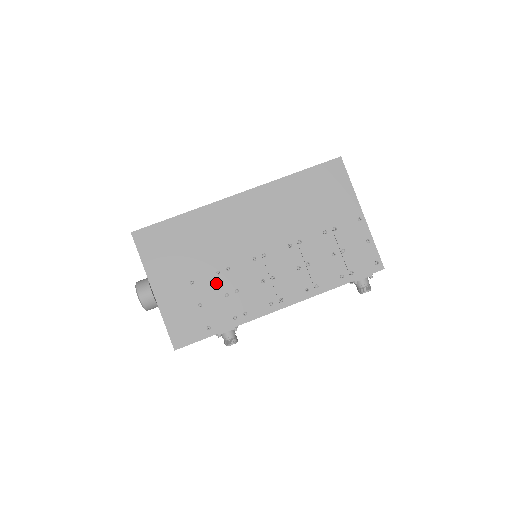
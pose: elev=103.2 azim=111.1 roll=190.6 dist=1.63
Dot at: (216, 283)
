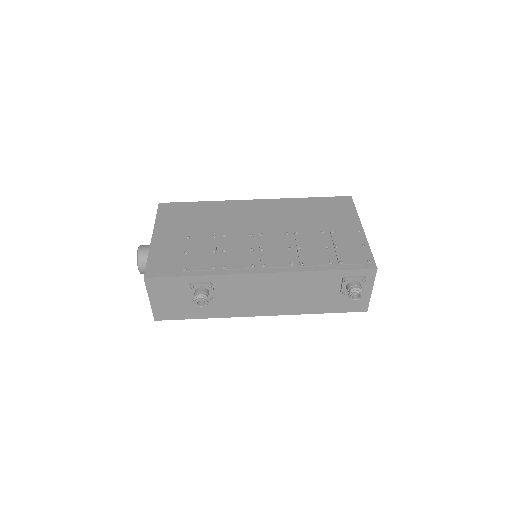
Dot at: (209, 243)
